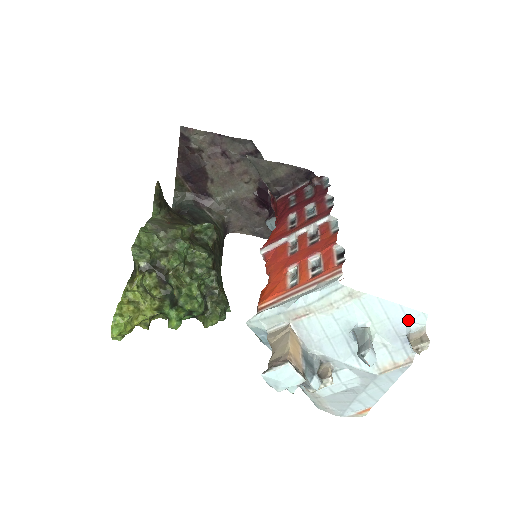
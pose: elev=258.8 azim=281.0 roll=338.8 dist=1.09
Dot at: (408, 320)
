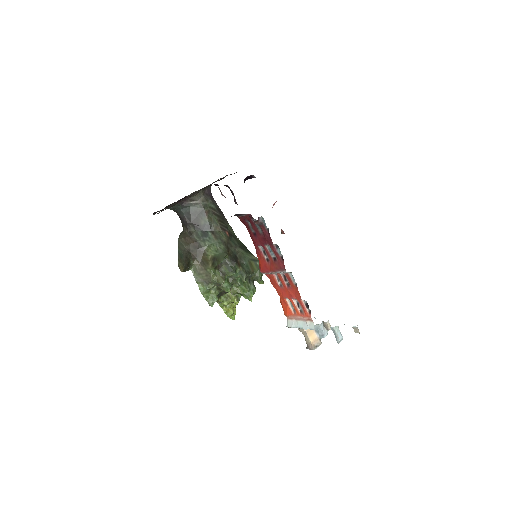
Dot at: occluded
